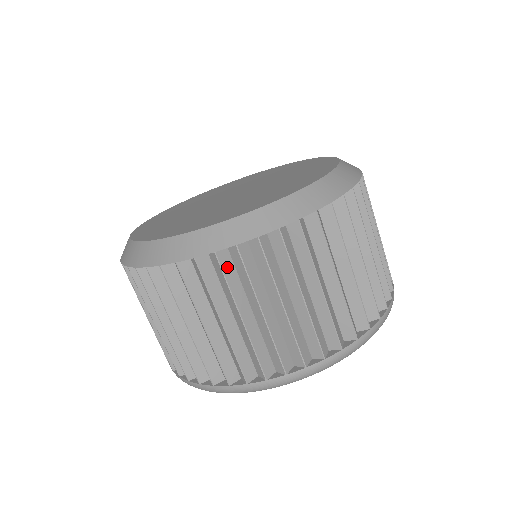
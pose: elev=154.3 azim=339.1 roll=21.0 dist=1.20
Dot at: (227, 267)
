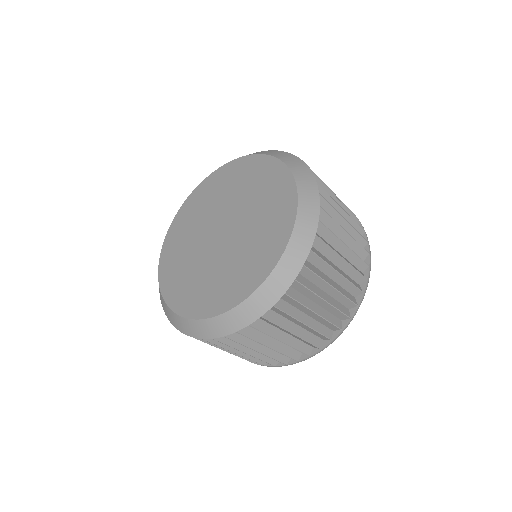
Dot at: (321, 238)
